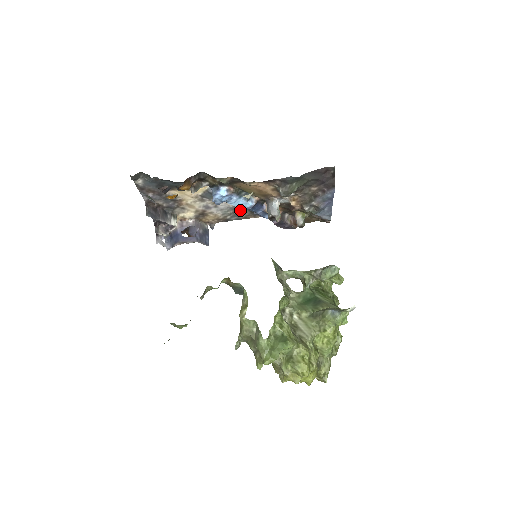
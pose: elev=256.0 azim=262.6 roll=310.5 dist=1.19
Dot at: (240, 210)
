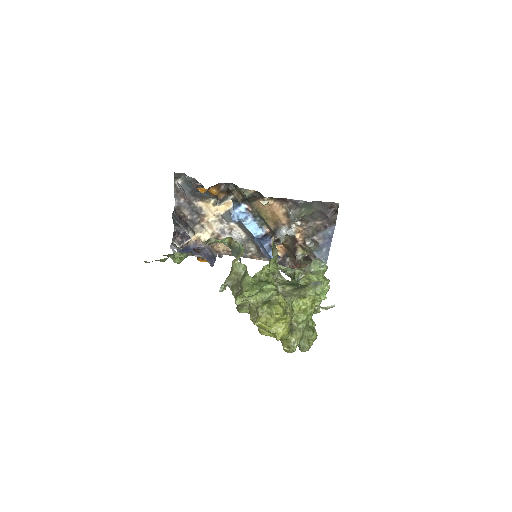
Dot at: (249, 246)
